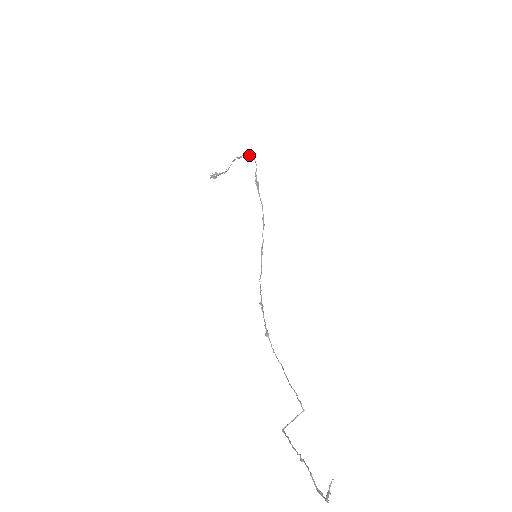
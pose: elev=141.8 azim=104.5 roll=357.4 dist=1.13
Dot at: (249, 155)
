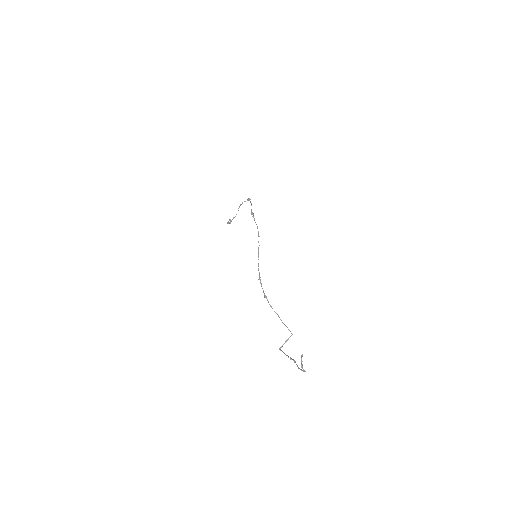
Dot at: (247, 199)
